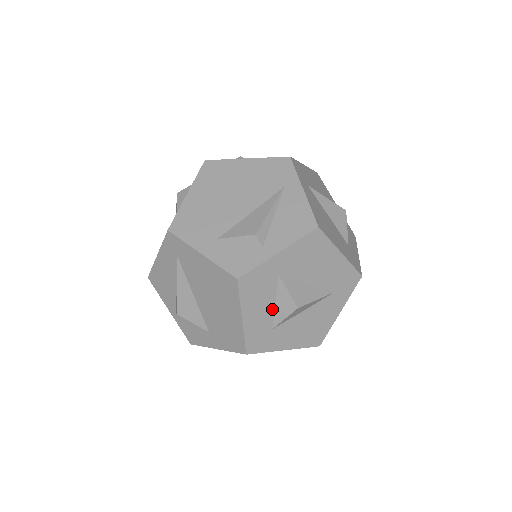
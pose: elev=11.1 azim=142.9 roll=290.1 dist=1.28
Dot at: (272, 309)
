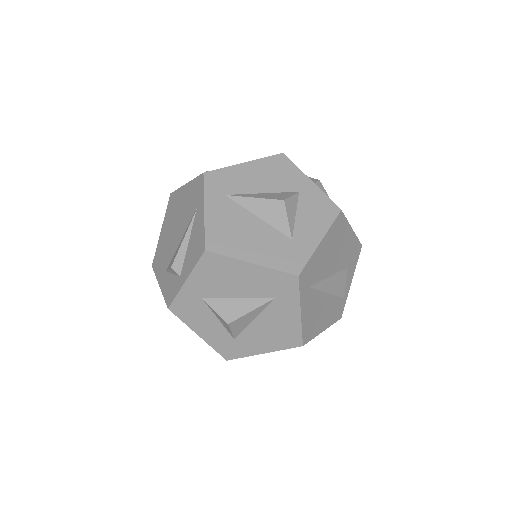
Dot at: (220, 324)
